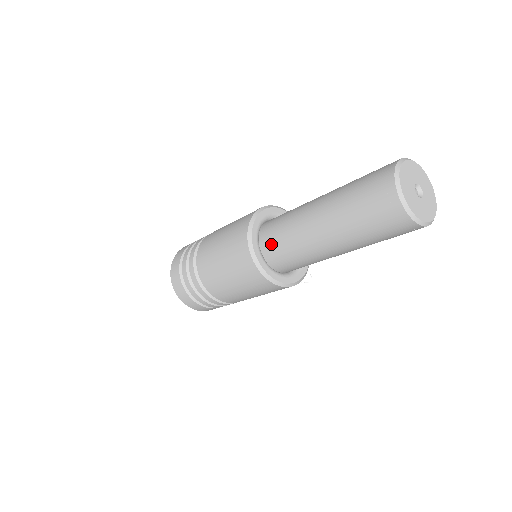
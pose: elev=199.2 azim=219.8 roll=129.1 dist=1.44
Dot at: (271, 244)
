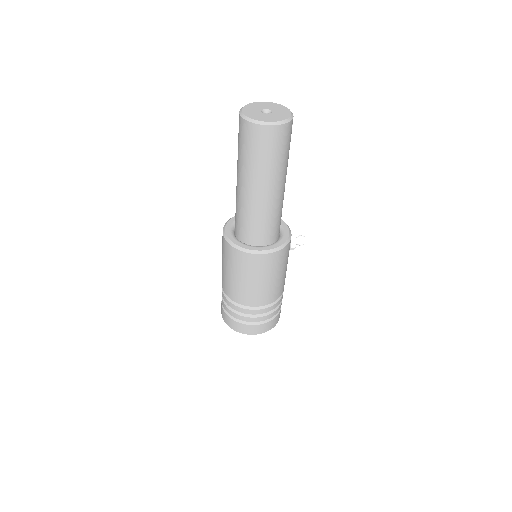
Dot at: (243, 232)
